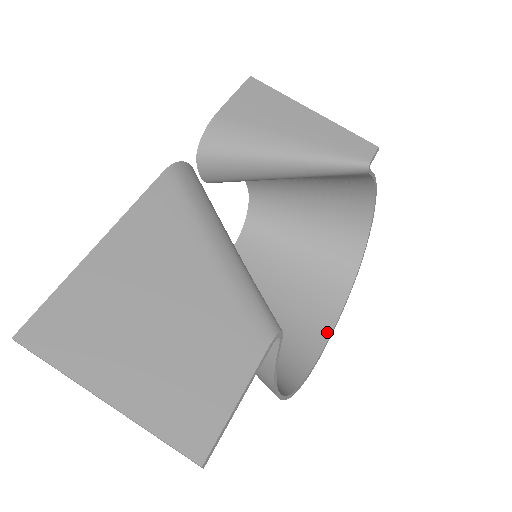
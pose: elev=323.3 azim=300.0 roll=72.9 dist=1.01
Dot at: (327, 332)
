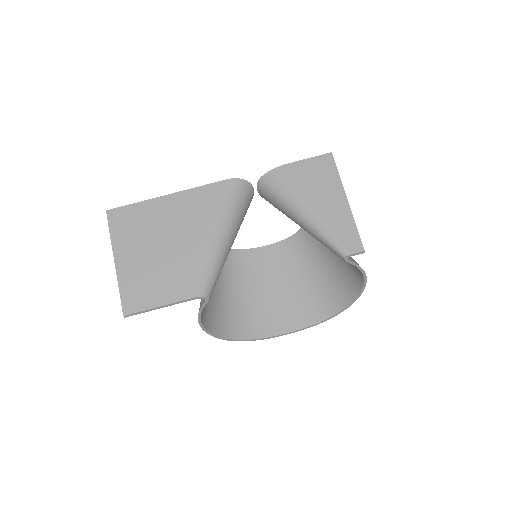
Dot at: (283, 331)
